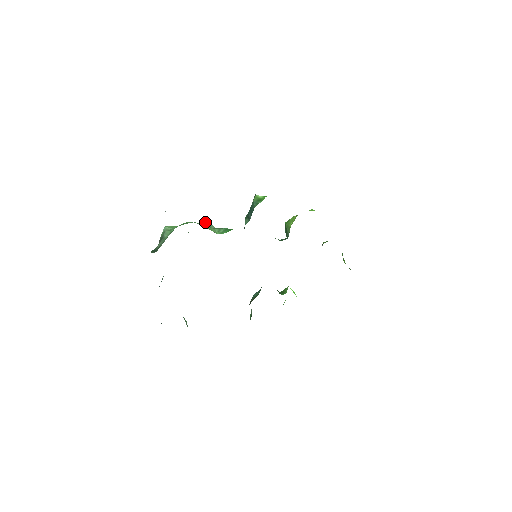
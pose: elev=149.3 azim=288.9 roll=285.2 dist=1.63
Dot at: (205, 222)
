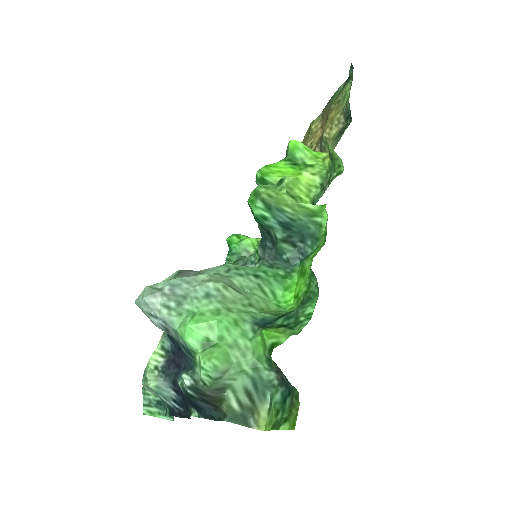
Dot at: (227, 290)
